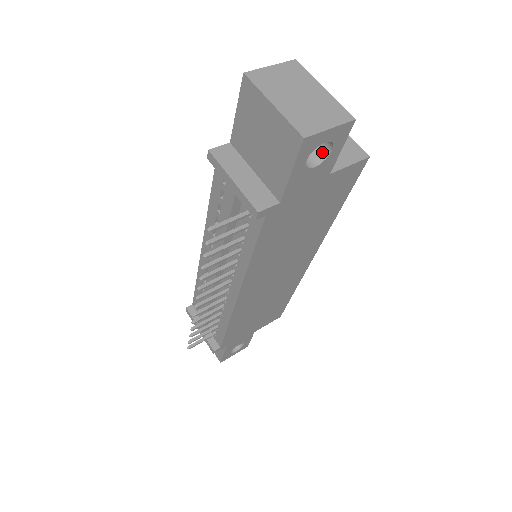
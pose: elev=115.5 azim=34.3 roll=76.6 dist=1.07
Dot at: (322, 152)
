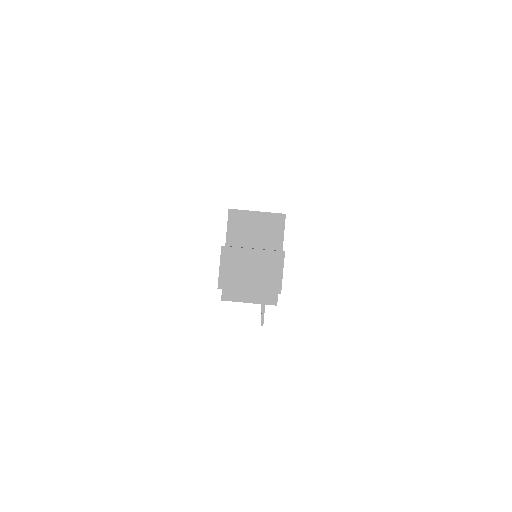
Dot at: occluded
